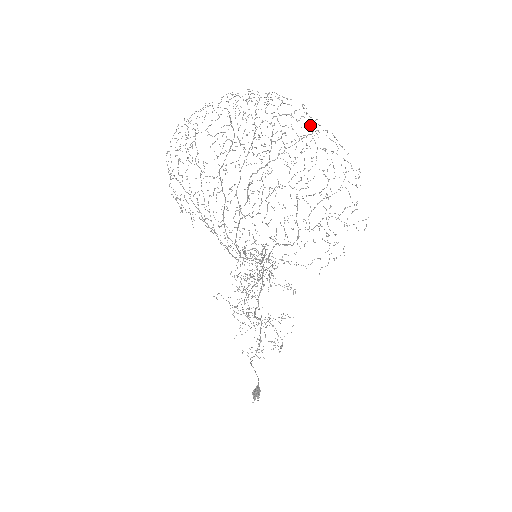
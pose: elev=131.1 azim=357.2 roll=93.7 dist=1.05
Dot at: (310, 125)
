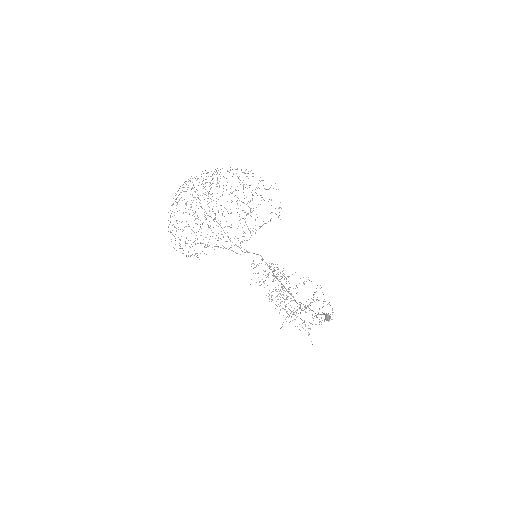
Dot at: occluded
